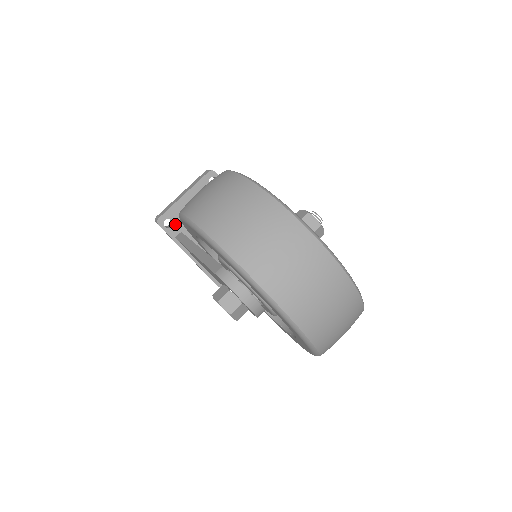
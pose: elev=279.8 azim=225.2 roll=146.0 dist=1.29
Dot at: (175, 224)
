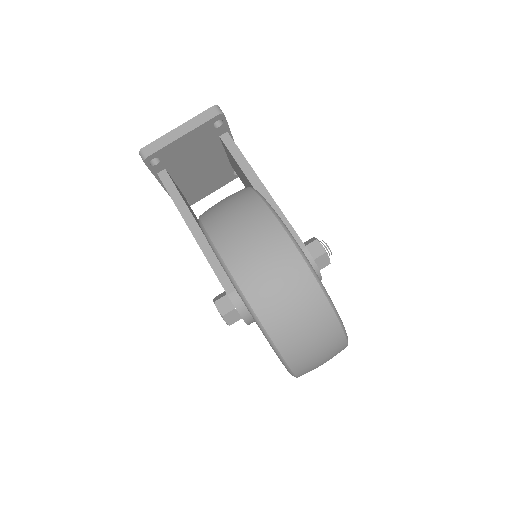
Dot at: (162, 162)
